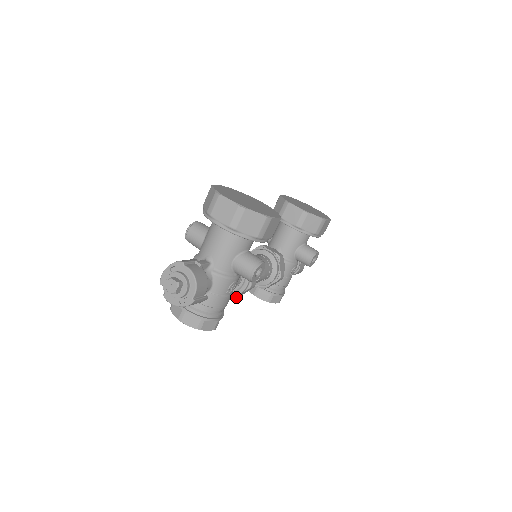
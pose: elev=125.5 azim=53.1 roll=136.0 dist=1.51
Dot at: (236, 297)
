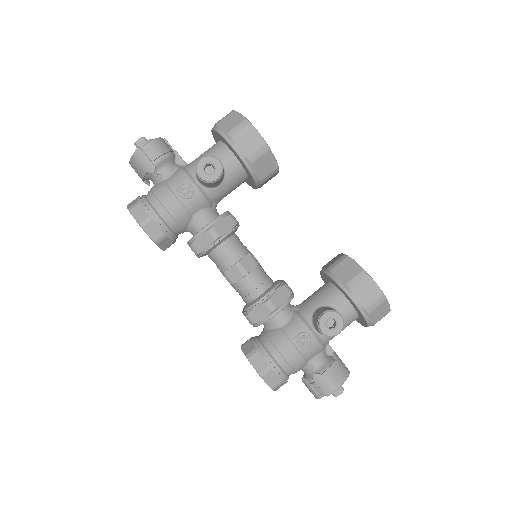
Dot at: (195, 246)
